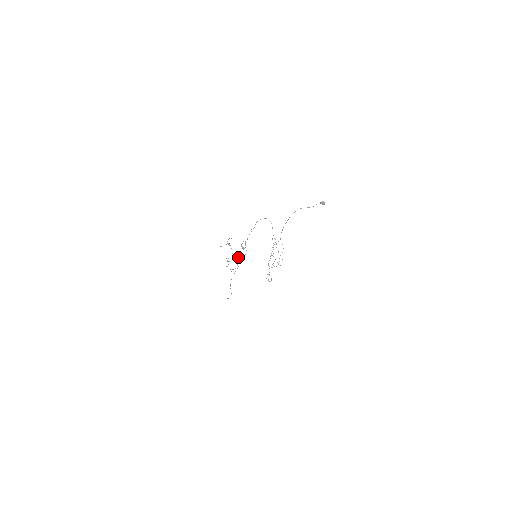
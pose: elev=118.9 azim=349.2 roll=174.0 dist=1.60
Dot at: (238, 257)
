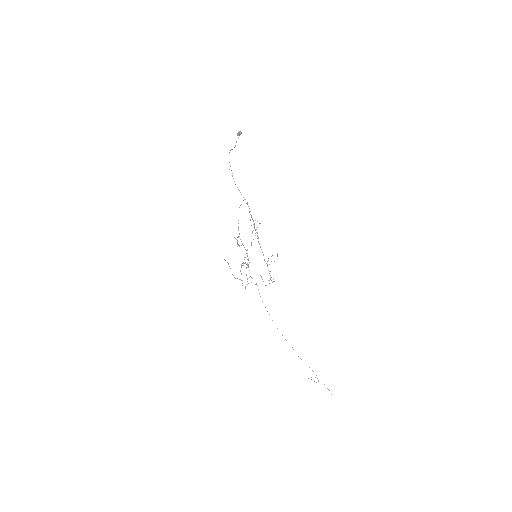
Dot at: occluded
